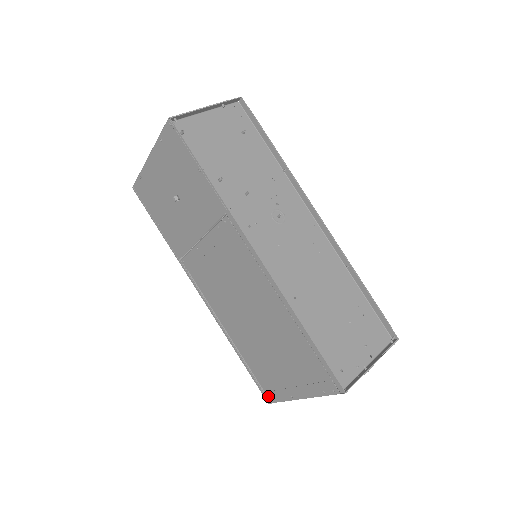
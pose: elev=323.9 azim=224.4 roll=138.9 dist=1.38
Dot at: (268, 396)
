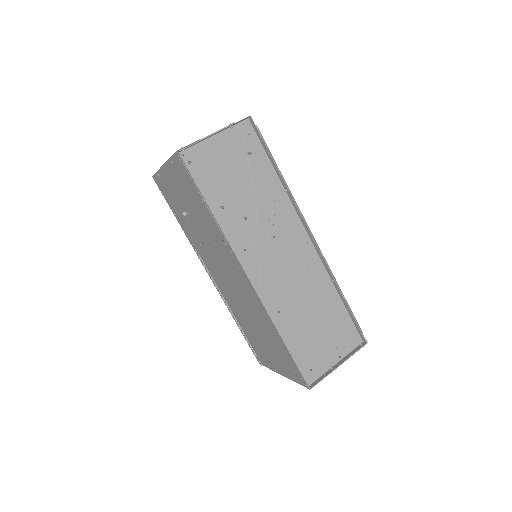
Dot at: (259, 360)
